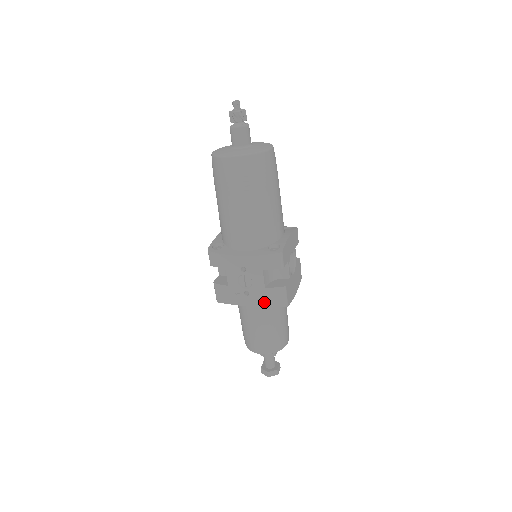
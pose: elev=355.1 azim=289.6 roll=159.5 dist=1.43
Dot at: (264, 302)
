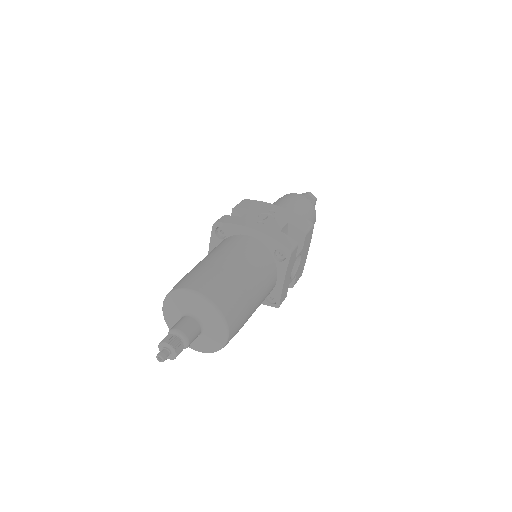
Dot at: occluded
